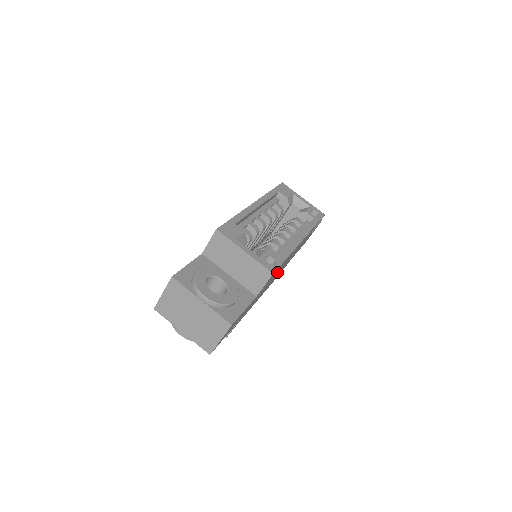
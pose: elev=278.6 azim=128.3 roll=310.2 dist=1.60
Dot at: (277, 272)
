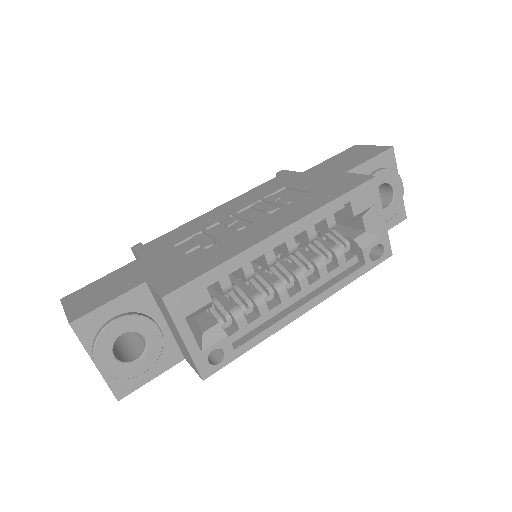
Dot at: occluded
